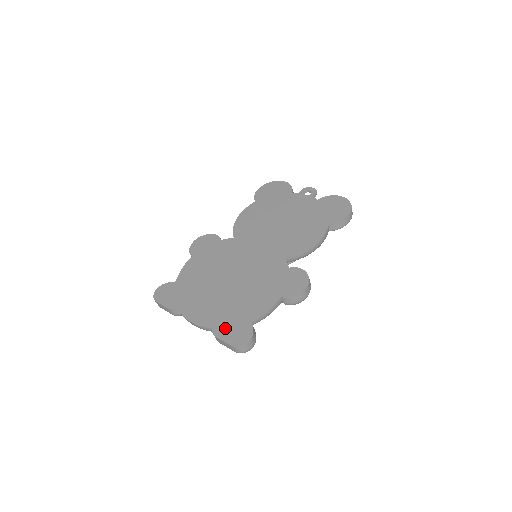
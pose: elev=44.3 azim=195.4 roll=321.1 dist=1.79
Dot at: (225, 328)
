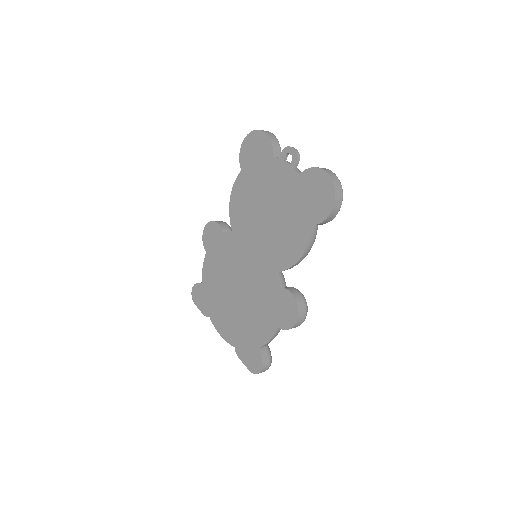
Dot at: (243, 351)
